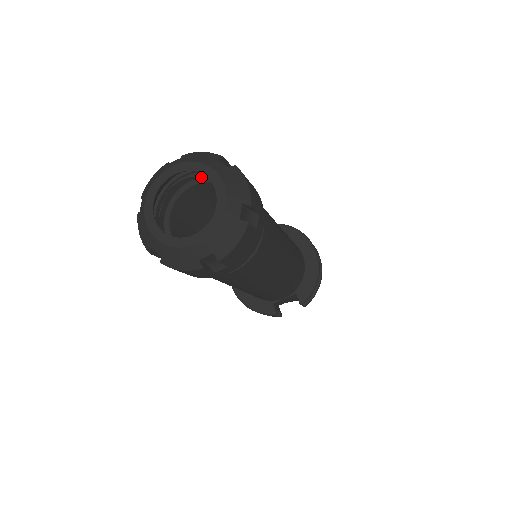
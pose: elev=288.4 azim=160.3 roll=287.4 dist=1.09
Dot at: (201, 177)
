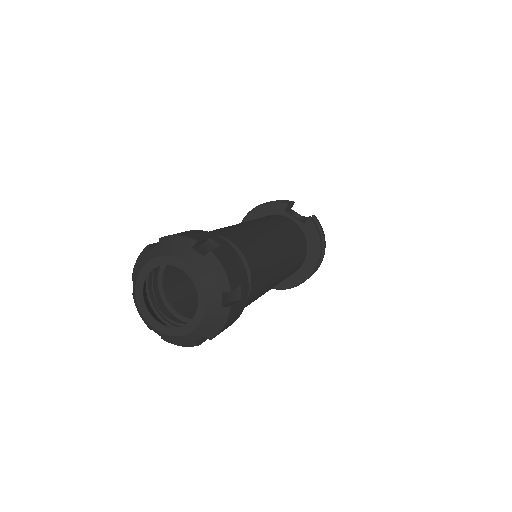
Dot at: occluded
